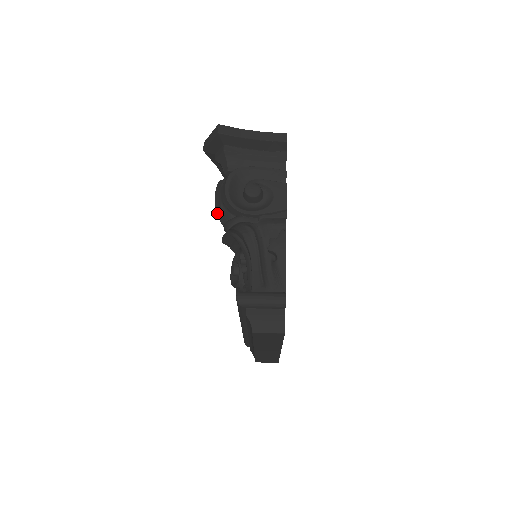
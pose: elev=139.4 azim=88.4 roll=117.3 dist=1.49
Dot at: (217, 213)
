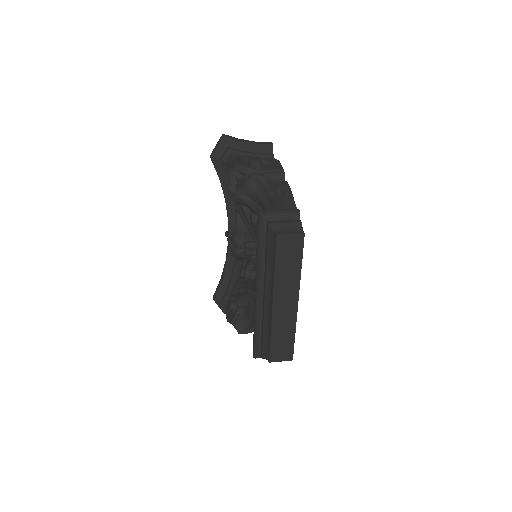
Dot at: (229, 180)
